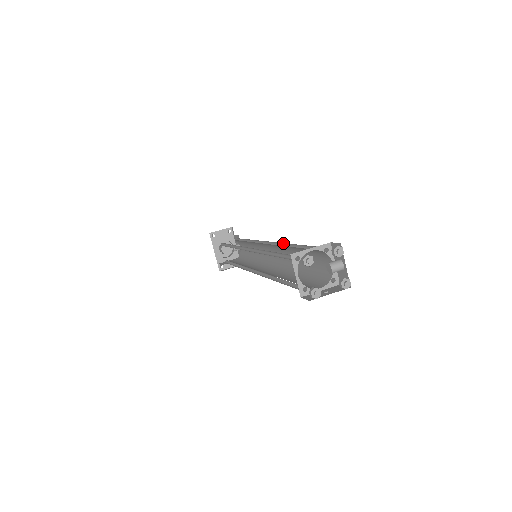
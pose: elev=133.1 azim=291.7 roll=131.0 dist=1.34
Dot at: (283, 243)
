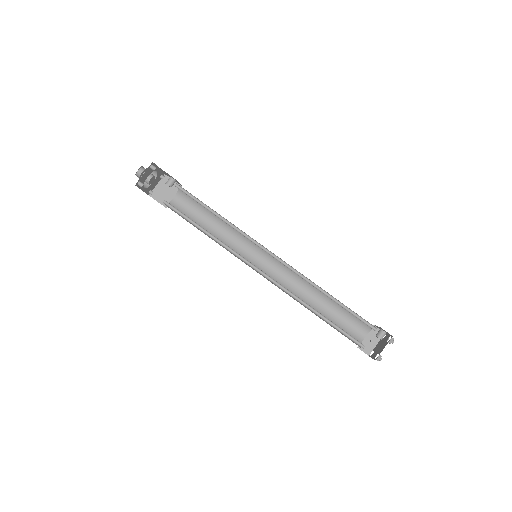
Dot at: (306, 277)
